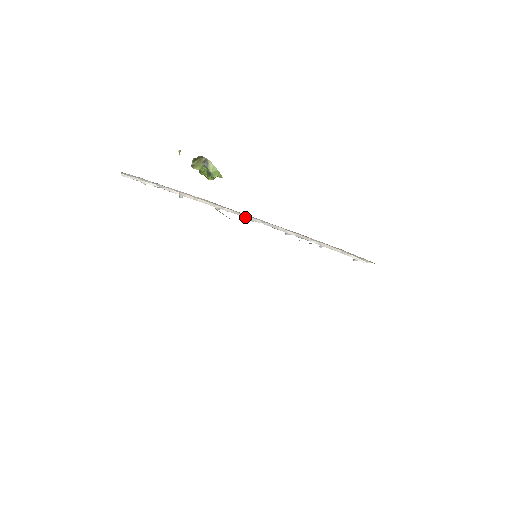
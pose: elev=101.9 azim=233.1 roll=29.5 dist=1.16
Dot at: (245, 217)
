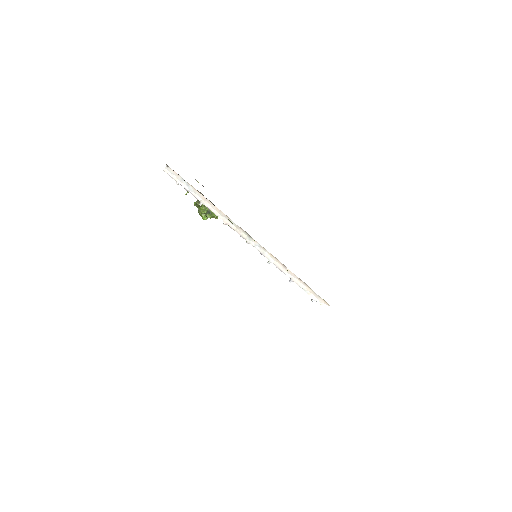
Dot at: (243, 237)
